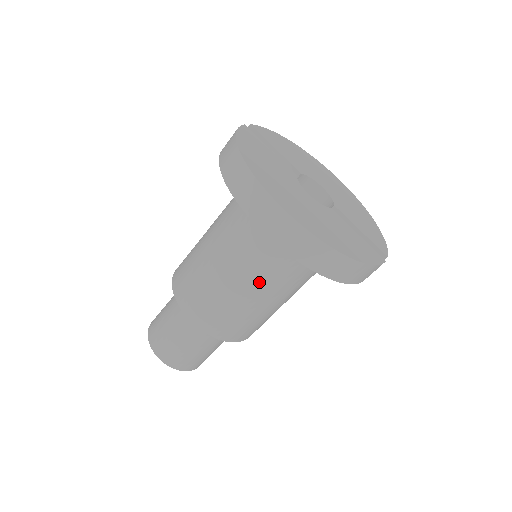
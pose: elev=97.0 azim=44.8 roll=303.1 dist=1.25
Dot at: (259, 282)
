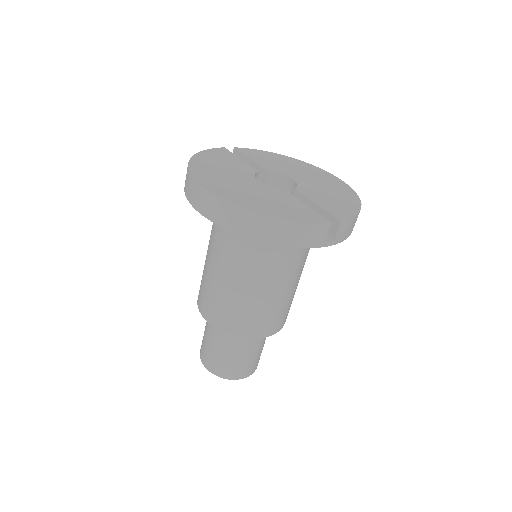
Dot at: (233, 267)
